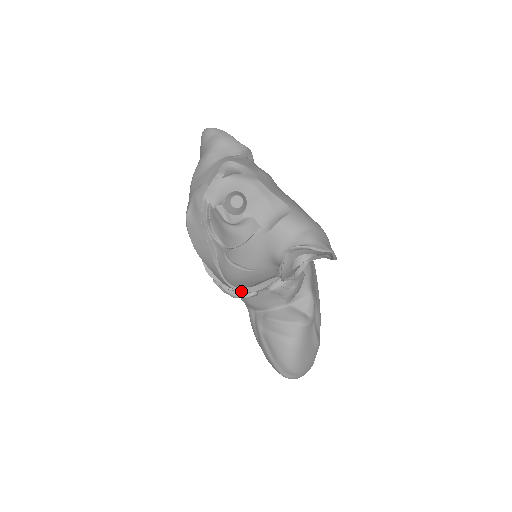
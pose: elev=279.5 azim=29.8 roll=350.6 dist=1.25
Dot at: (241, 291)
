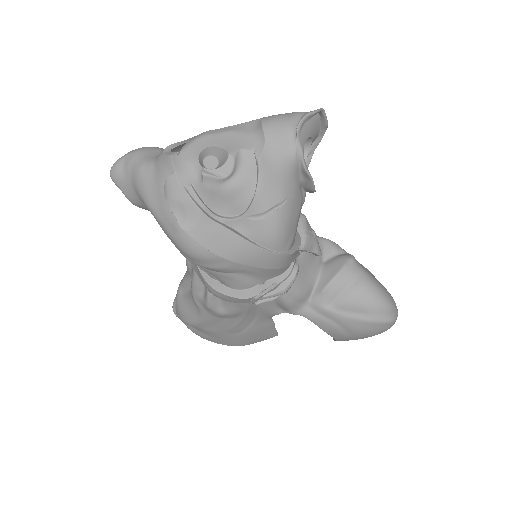
Dot at: (292, 252)
